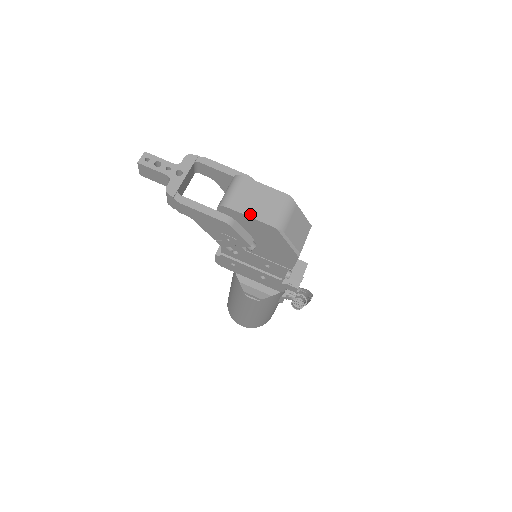
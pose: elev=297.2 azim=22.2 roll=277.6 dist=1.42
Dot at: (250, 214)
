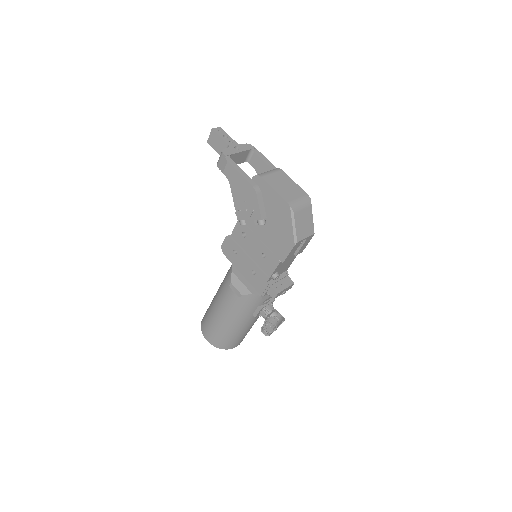
Dot at: (275, 189)
